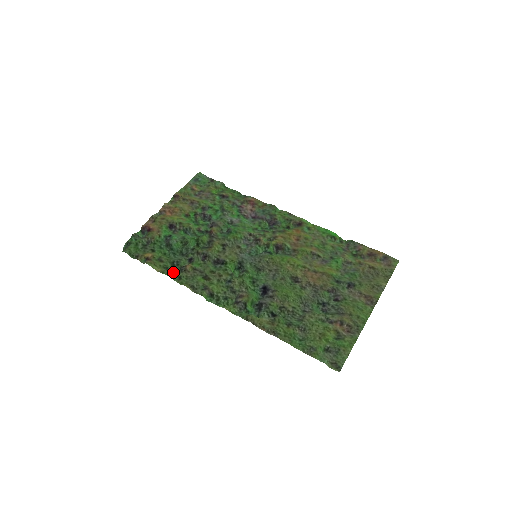
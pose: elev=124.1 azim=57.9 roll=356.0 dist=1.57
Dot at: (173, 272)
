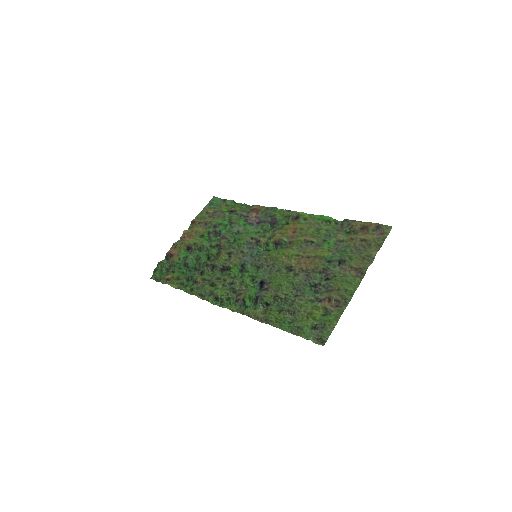
Dot at: (188, 286)
